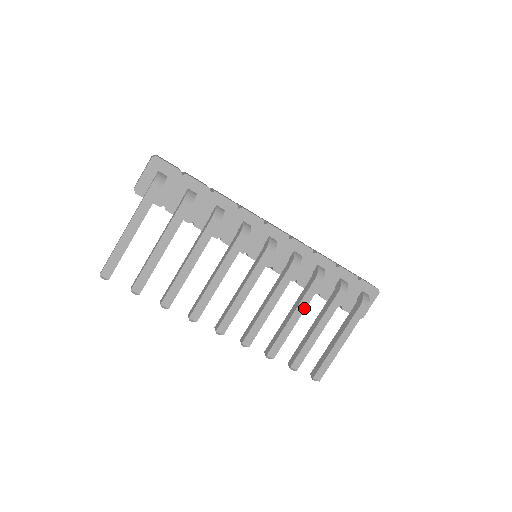
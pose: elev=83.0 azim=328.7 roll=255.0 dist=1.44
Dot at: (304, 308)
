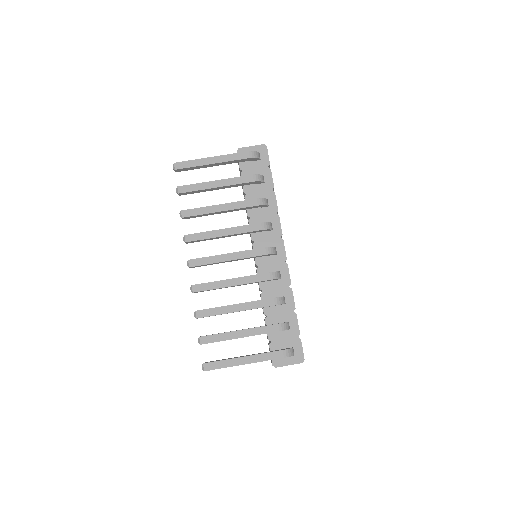
Dot at: (249, 308)
